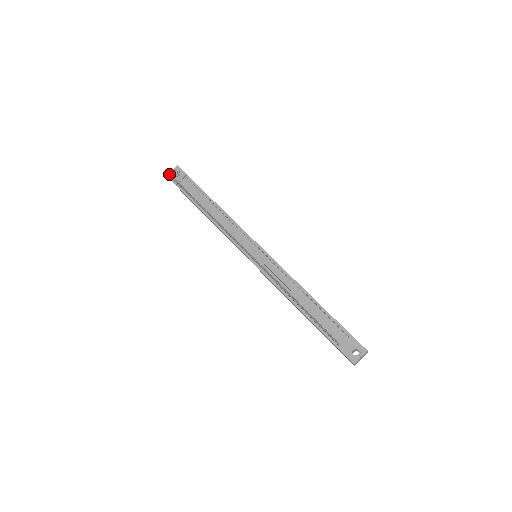
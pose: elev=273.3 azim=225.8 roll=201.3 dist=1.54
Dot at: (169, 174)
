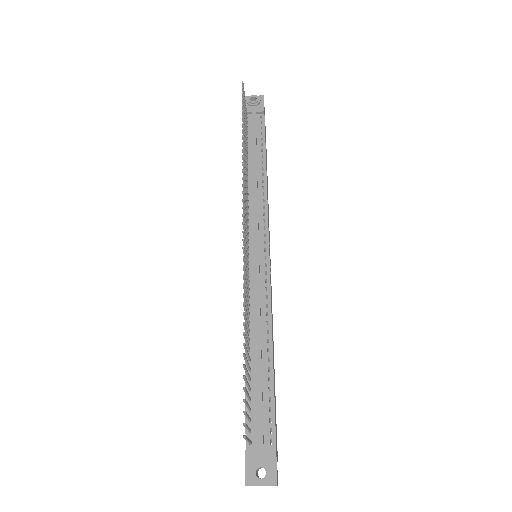
Dot at: (242, 89)
